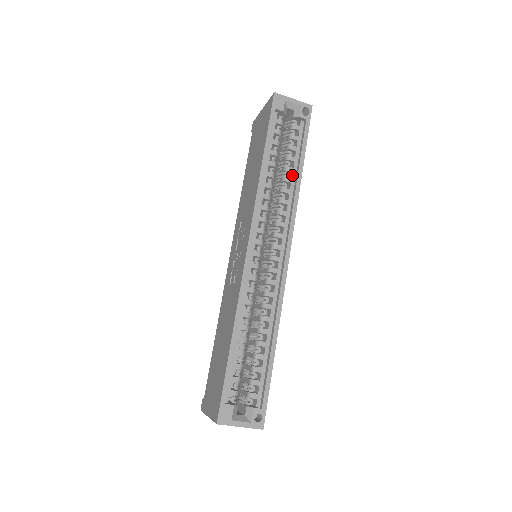
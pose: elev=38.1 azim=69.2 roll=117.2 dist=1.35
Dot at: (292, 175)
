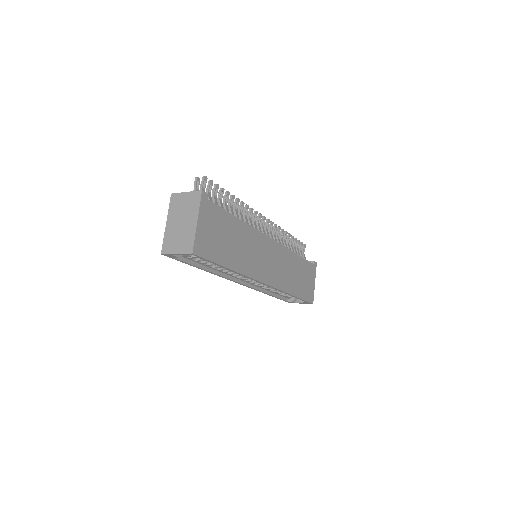
Dot at: occluded
